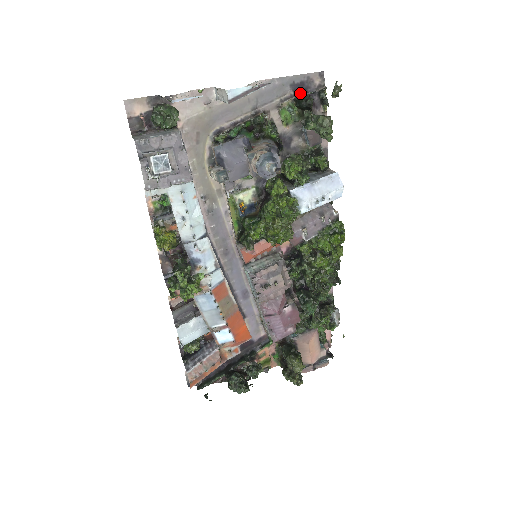
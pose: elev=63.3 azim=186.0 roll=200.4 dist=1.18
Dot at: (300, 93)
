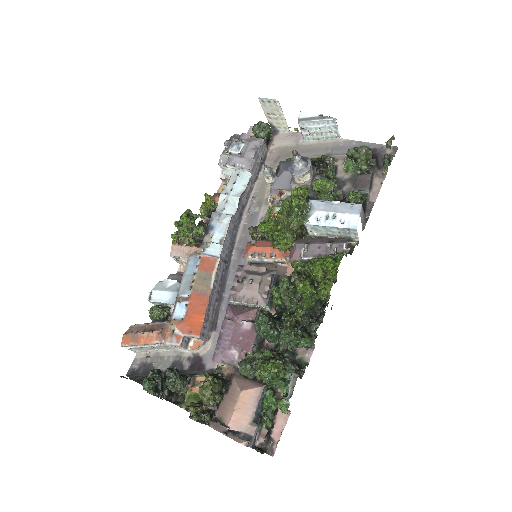
Dot at: occluded
